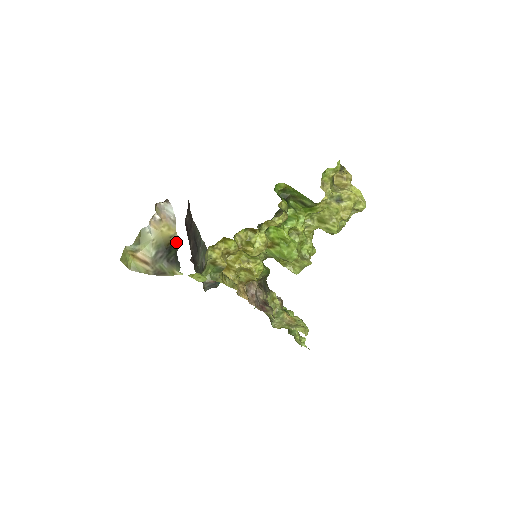
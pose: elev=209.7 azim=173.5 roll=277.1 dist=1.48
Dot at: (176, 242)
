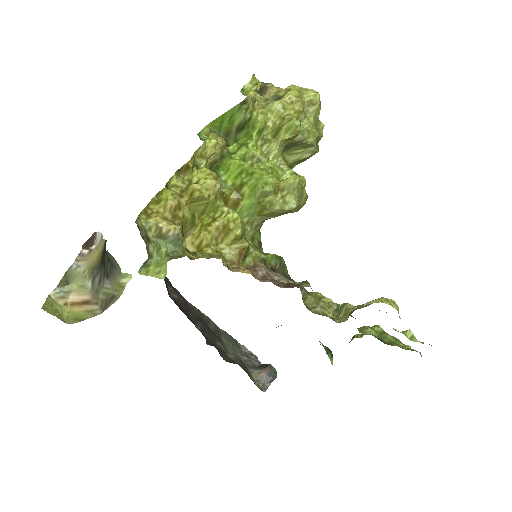
Dot at: (105, 246)
